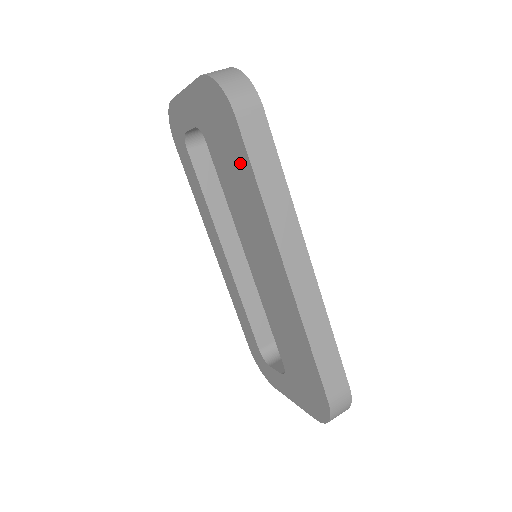
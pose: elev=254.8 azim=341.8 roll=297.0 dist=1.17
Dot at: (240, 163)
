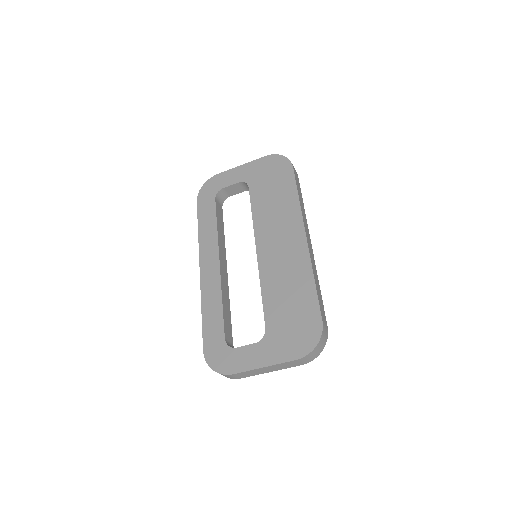
Dot at: (285, 187)
